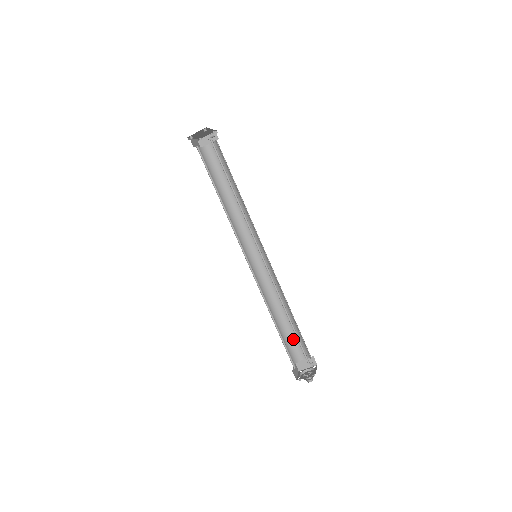
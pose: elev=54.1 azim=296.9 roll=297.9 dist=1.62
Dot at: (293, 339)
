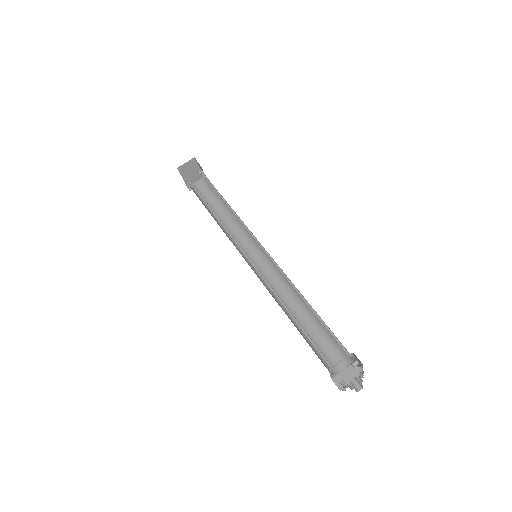
Dot at: (321, 346)
